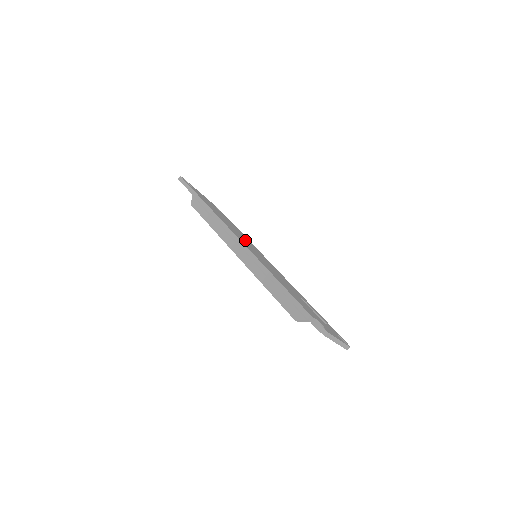
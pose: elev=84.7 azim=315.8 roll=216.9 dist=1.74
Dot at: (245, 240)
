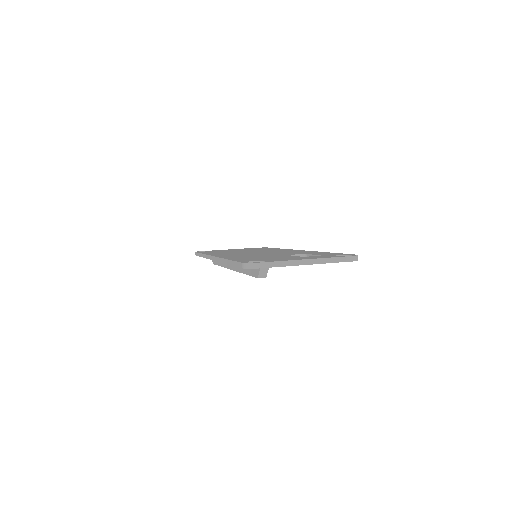
Dot at: occluded
